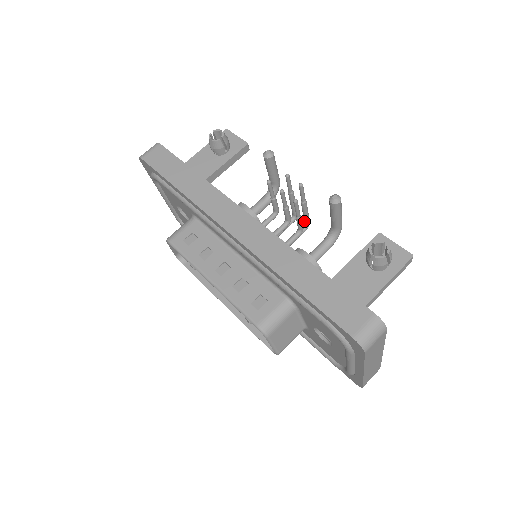
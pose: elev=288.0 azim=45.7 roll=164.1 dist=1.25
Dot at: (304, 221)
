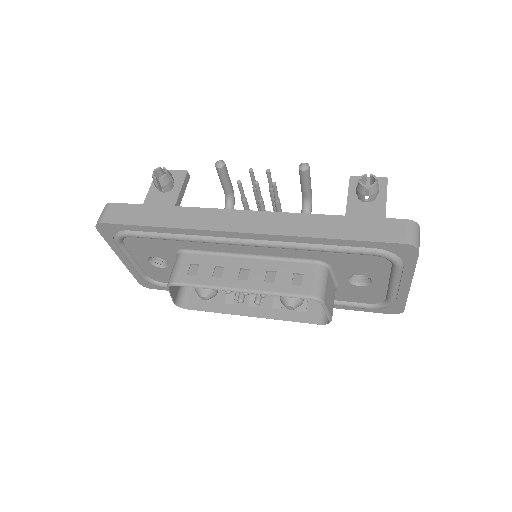
Dot at: (274, 210)
